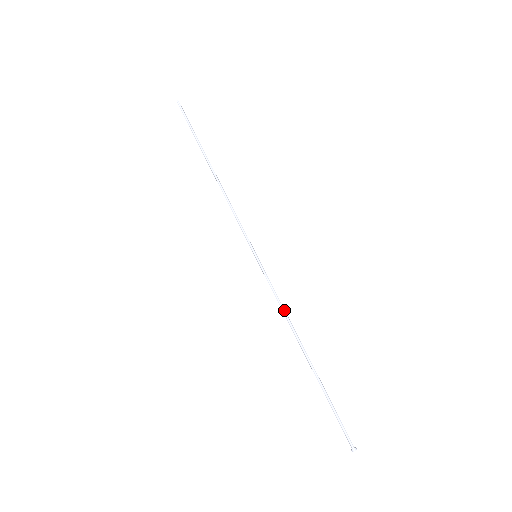
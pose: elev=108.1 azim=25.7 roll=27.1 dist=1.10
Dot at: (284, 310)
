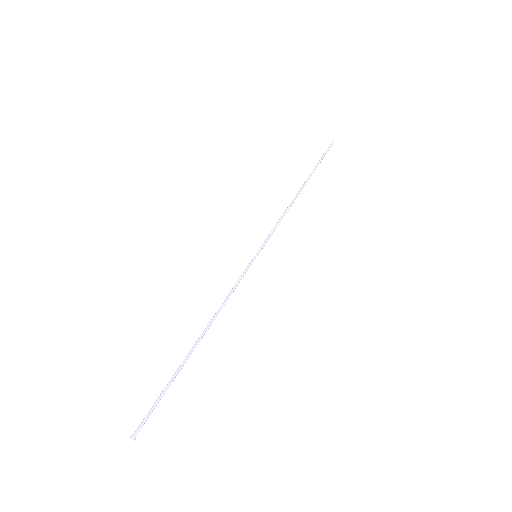
Dot at: occluded
